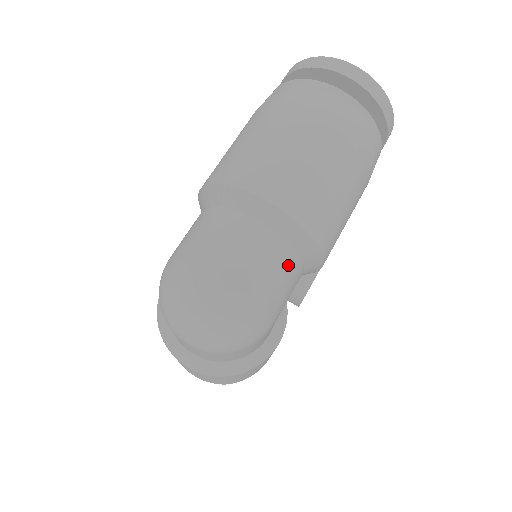
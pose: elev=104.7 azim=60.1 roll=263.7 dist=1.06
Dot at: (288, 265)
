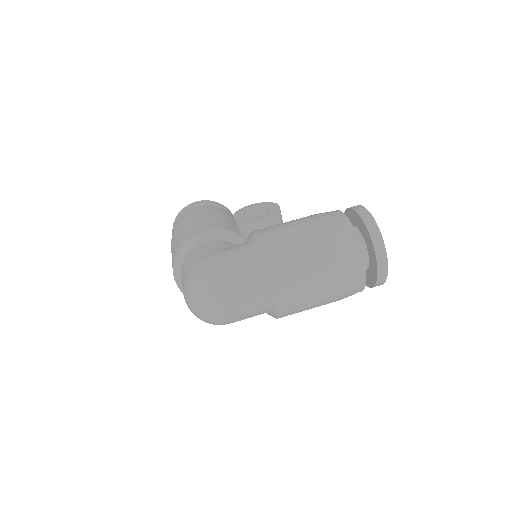
Dot at: occluded
